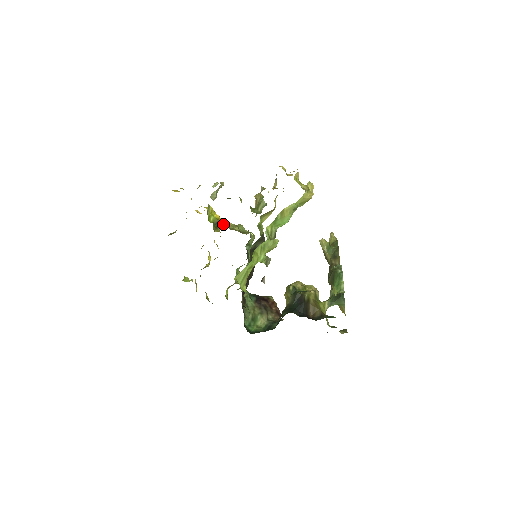
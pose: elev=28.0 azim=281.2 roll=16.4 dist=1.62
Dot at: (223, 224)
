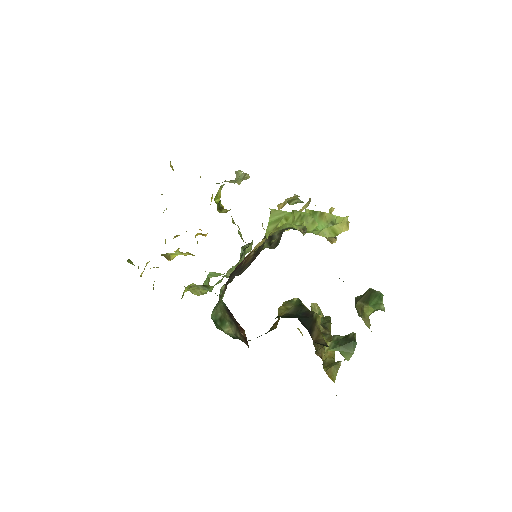
Dot at: (230, 209)
